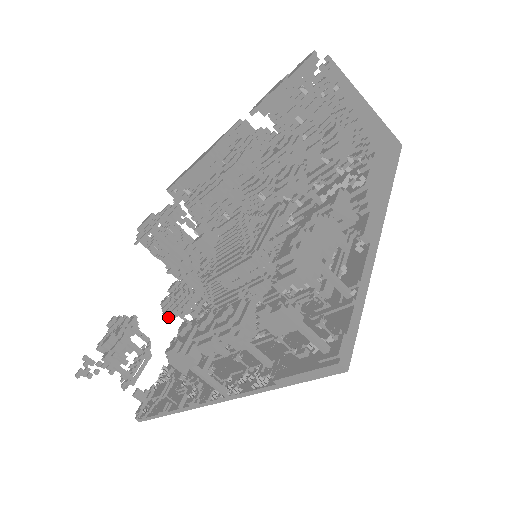
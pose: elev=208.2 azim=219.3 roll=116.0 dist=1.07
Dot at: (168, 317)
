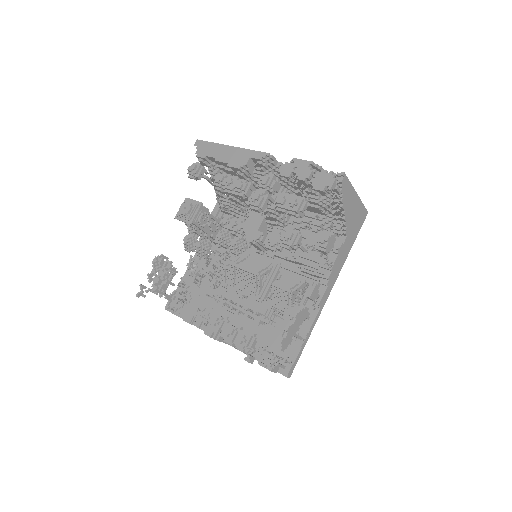
Dot at: (188, 251)
